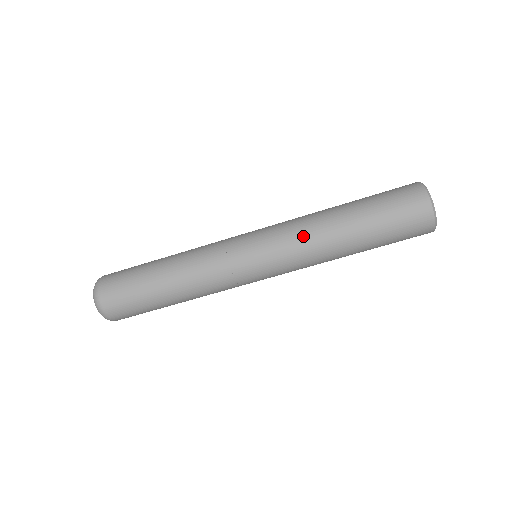
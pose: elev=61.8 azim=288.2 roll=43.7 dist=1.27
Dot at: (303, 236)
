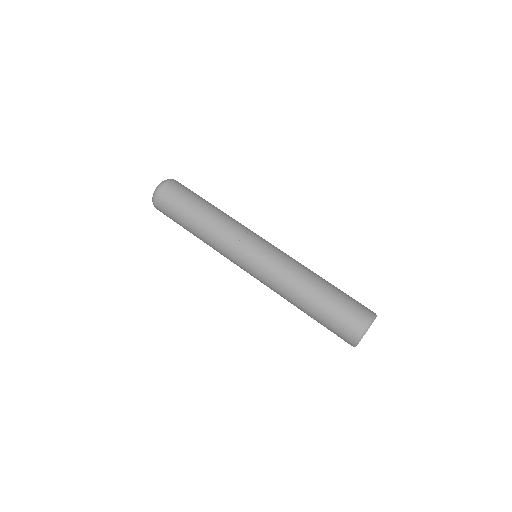
Dot at: (287, 272)
